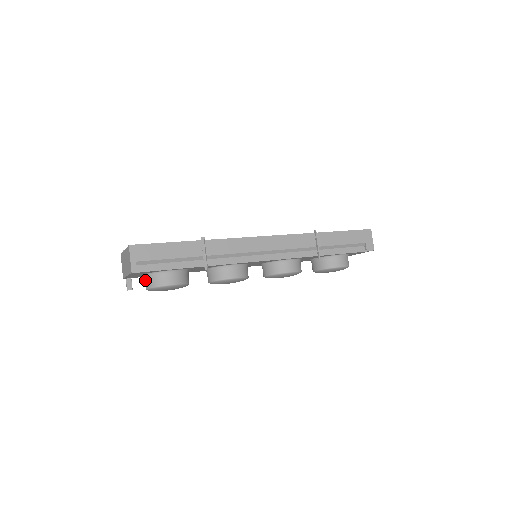
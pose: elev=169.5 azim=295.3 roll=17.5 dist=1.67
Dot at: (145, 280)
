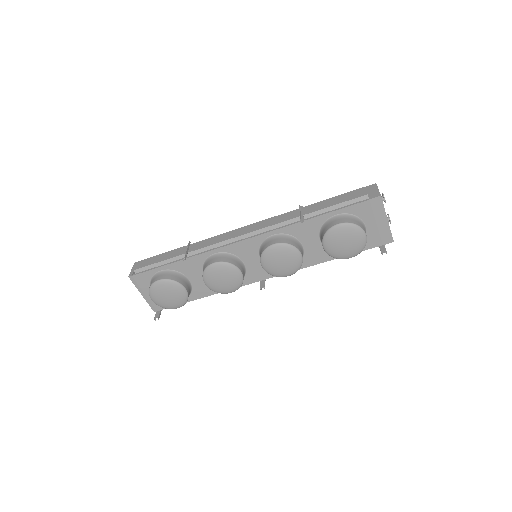
Dot at: occluded
